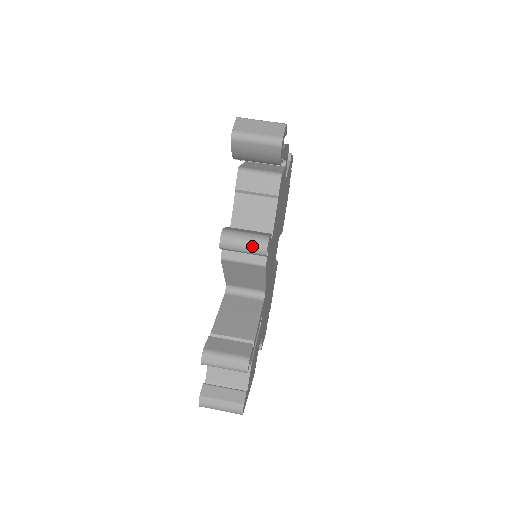
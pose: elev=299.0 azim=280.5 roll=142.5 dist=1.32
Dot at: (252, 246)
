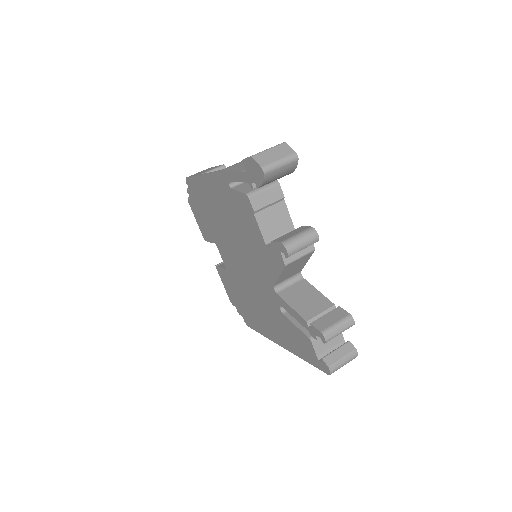
Dot at: (309, 241)
